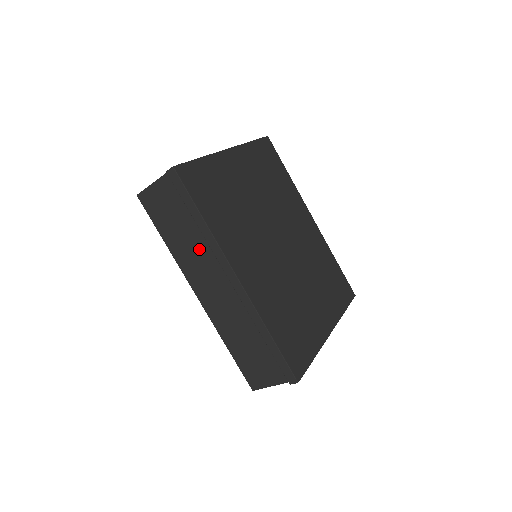
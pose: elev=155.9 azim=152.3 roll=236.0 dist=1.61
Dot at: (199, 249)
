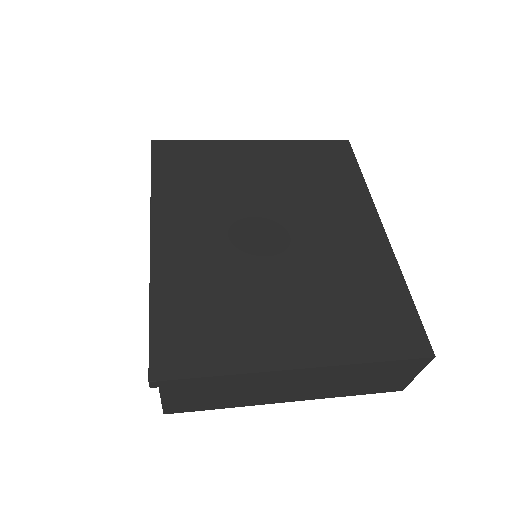
Dot at: occluded
